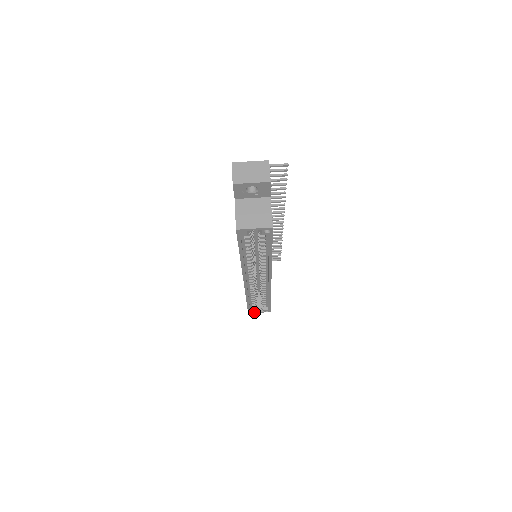
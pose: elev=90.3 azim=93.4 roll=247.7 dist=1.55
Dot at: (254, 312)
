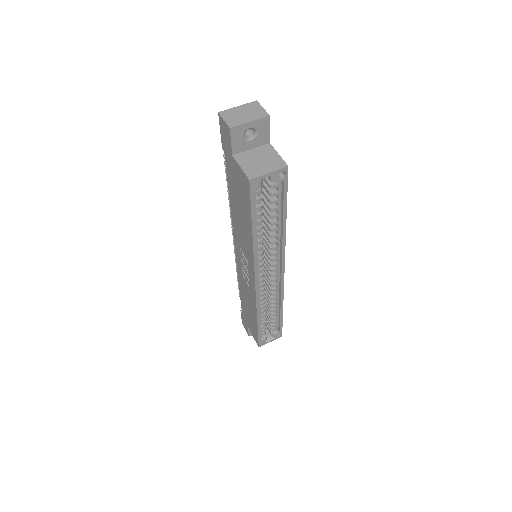
Dot at: (265, 343)
